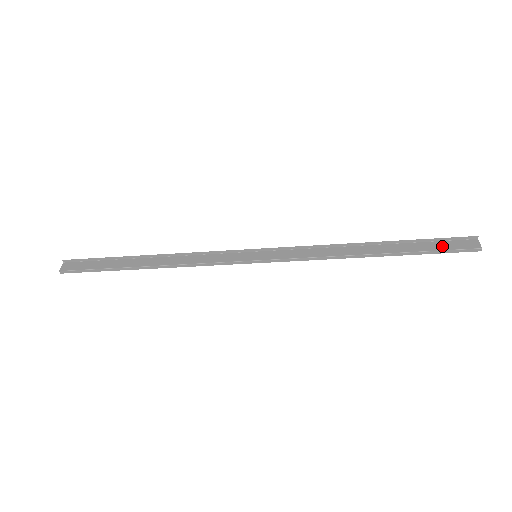
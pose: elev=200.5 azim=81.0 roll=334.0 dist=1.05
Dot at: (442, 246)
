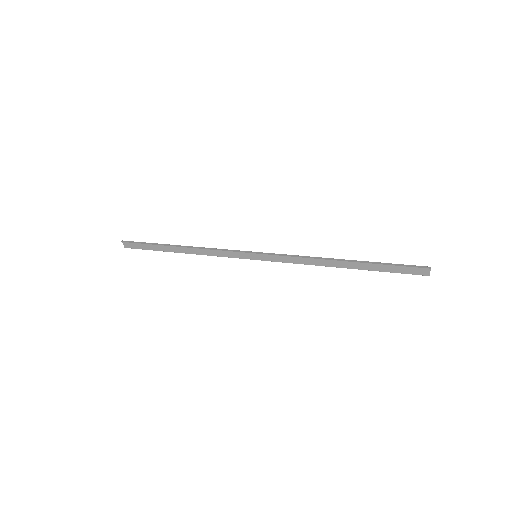
Dot at: (399, 270)
